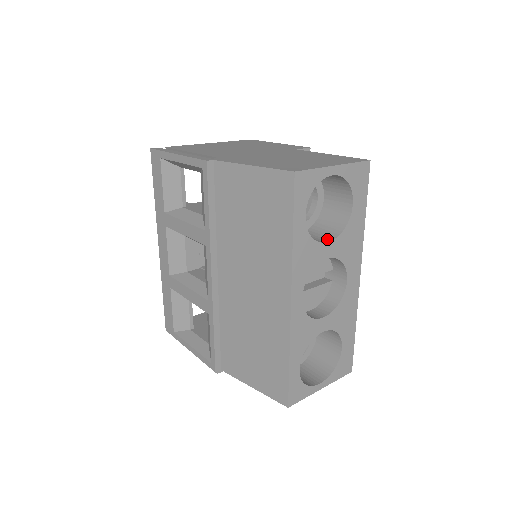
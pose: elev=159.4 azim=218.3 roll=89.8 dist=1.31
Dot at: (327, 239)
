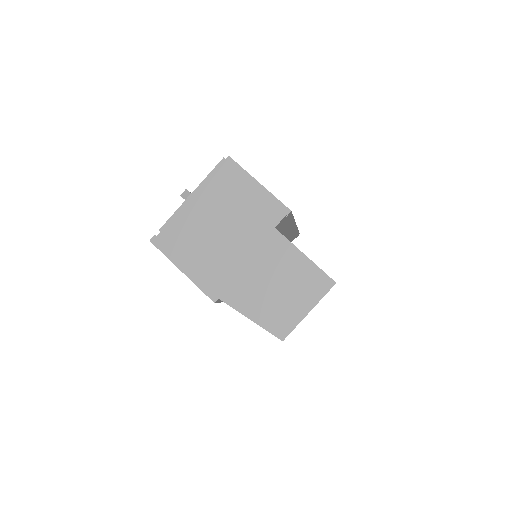
Dot at: occluded
